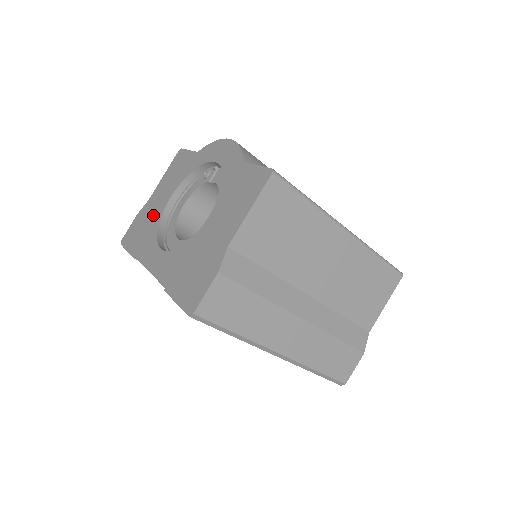
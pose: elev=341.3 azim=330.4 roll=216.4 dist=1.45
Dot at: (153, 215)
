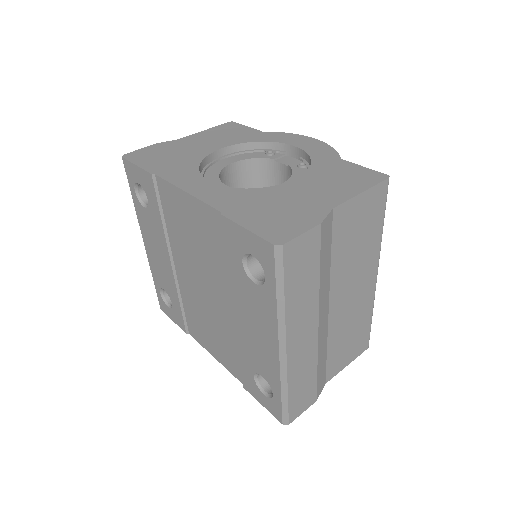
Dot at: (189, 152)
